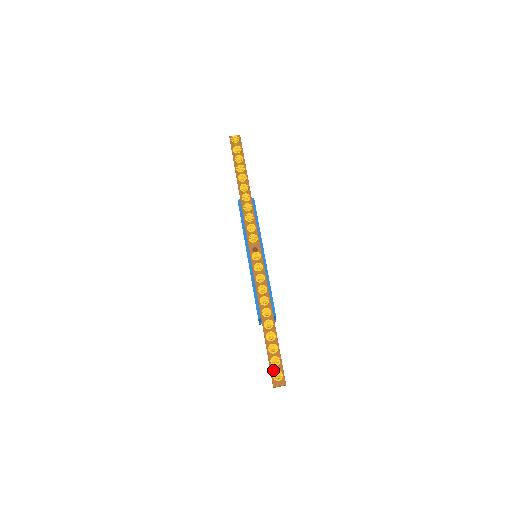
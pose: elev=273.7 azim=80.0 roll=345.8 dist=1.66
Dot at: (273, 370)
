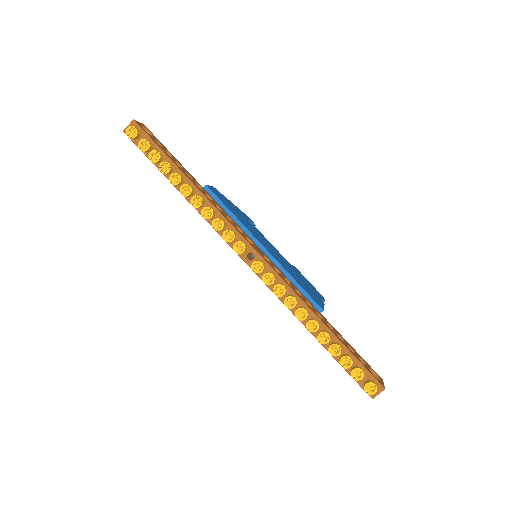
Dot at: (360, 381)
